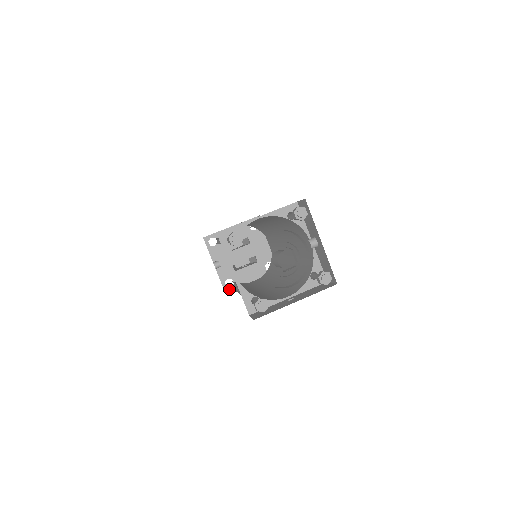
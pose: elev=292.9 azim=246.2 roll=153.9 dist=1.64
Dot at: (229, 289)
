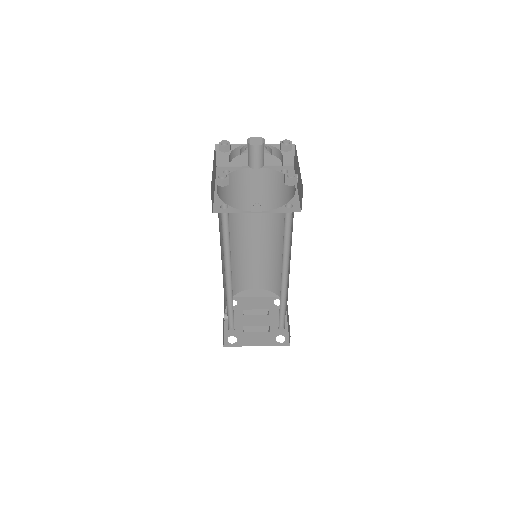
Dot at: (229, 345)
